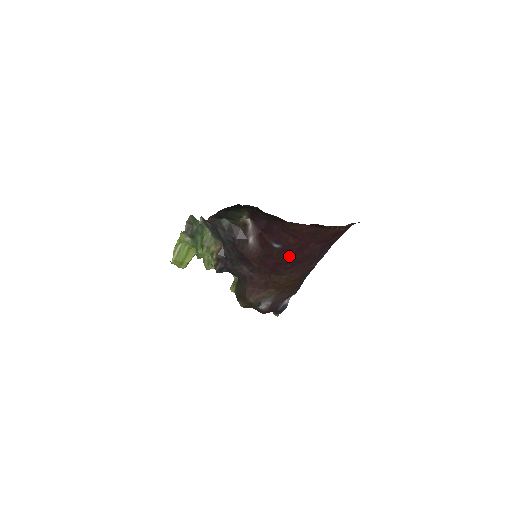
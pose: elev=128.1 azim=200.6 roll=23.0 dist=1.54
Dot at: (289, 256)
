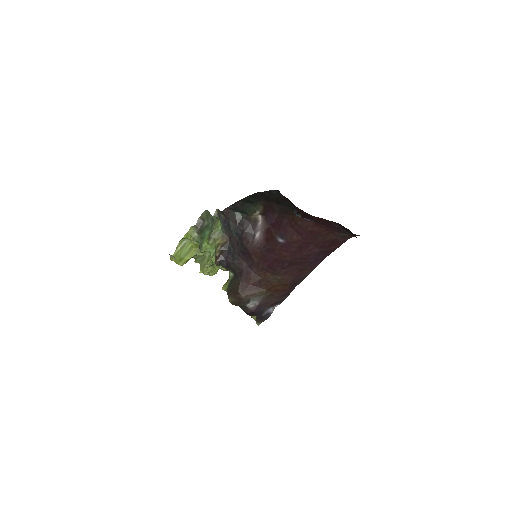
Dot at: (289, 254)
